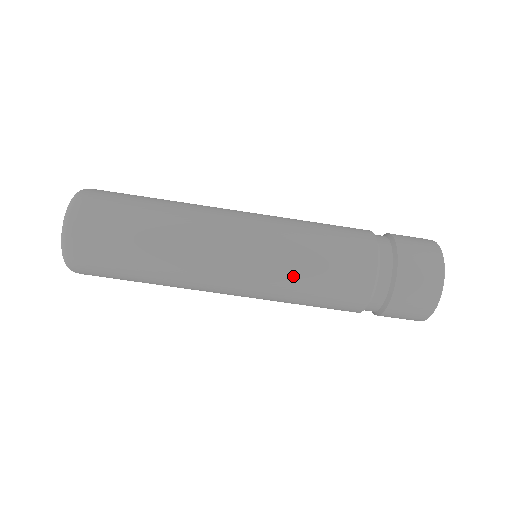
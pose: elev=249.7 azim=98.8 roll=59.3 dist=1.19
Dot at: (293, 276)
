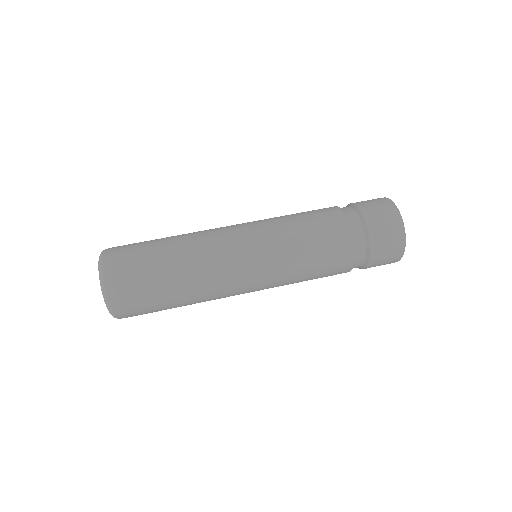
Dot at: (279, 218)
